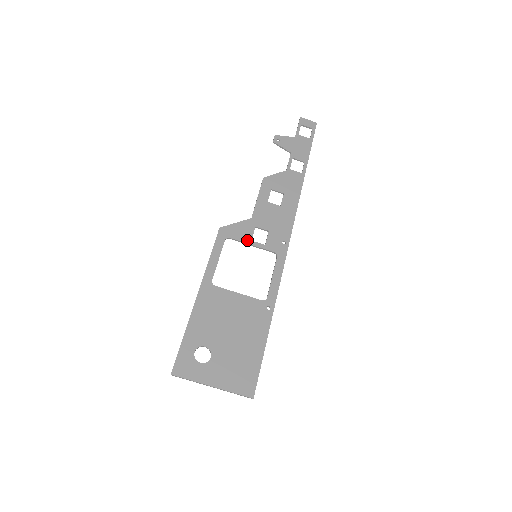
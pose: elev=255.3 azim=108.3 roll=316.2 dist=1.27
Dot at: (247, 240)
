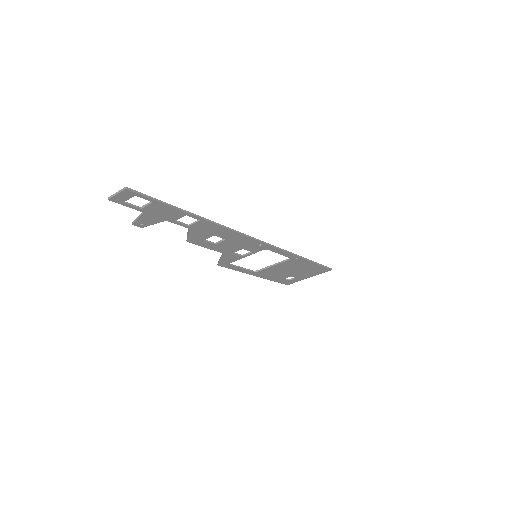
Dot at: (240, 258)
